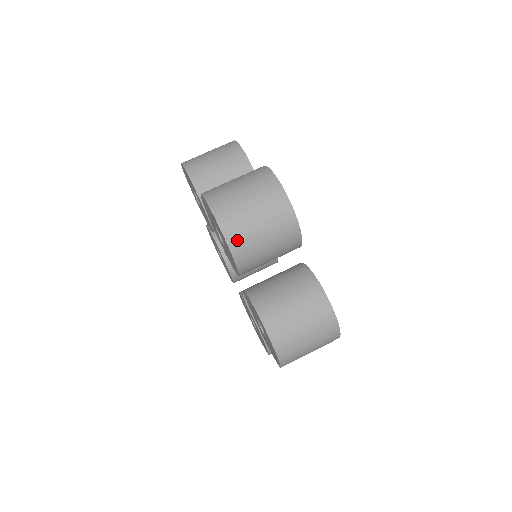
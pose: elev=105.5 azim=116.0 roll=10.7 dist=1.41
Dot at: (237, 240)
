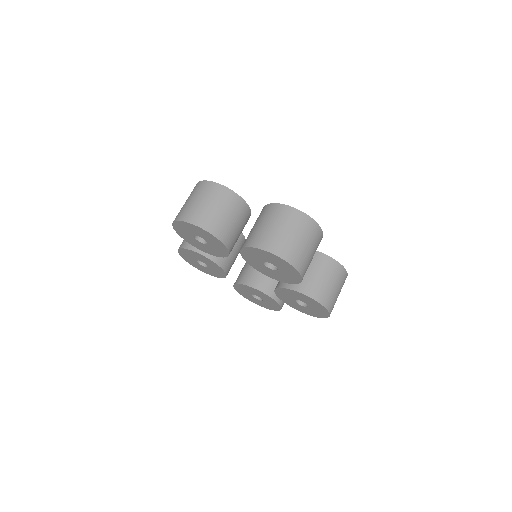
Dot at: (303, 267)
